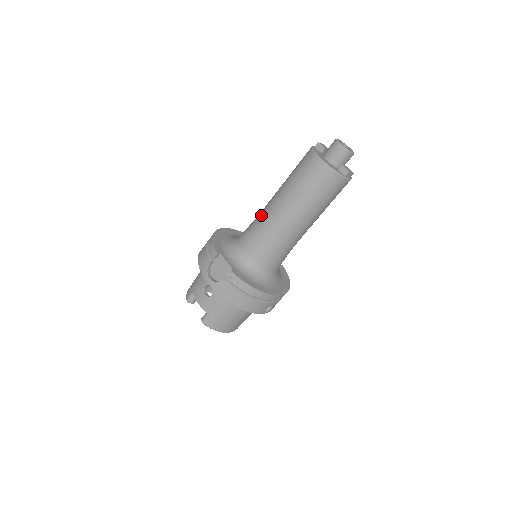
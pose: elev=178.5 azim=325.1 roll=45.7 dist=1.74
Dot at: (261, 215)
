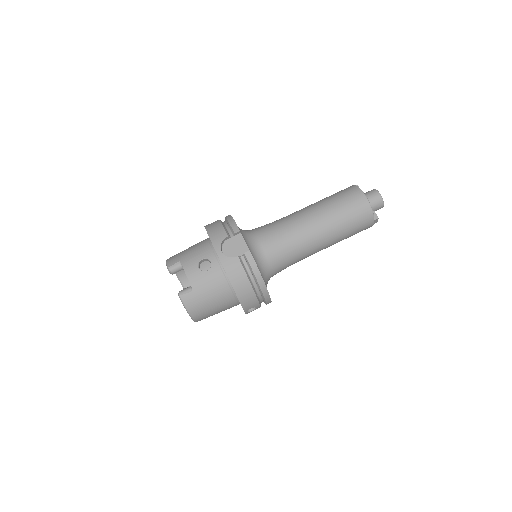
Dot at: (287, 219)
